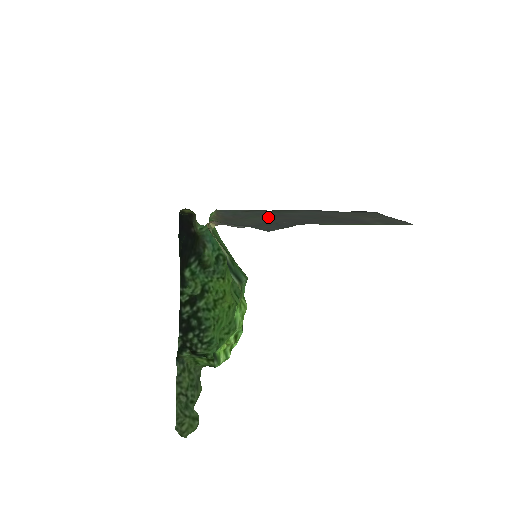
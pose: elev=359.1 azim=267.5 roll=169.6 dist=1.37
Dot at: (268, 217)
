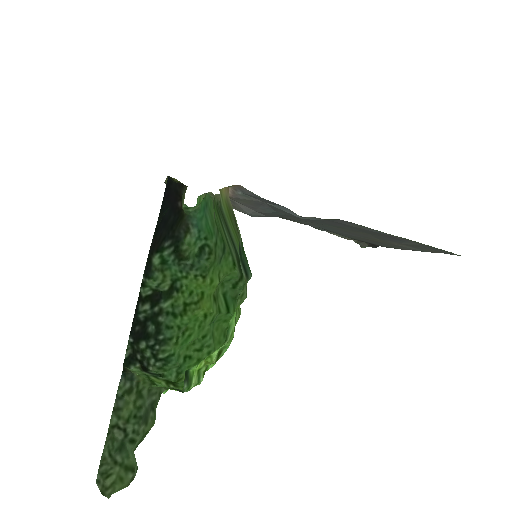
Dot at: occluded
